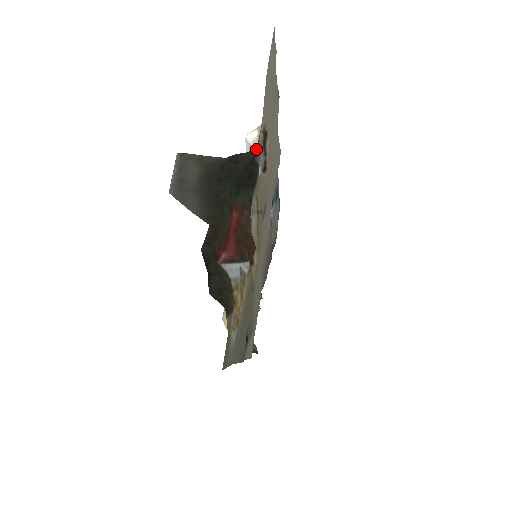
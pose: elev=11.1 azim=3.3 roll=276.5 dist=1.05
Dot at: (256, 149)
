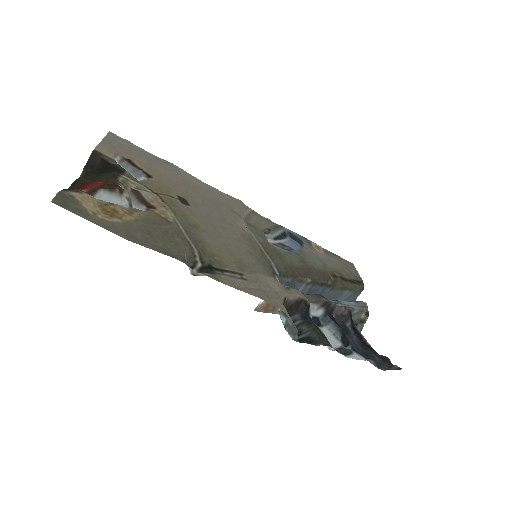
Dot at: (97, 155)
